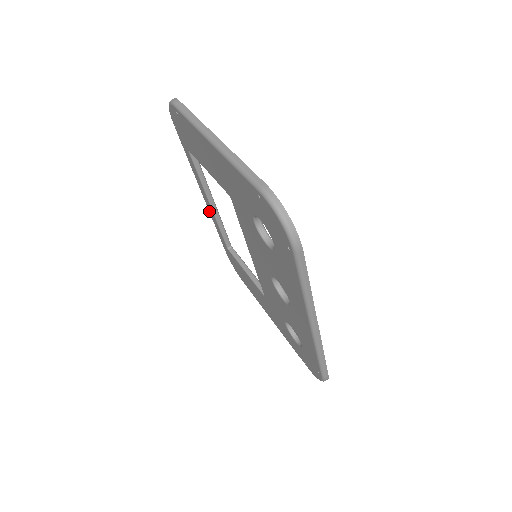
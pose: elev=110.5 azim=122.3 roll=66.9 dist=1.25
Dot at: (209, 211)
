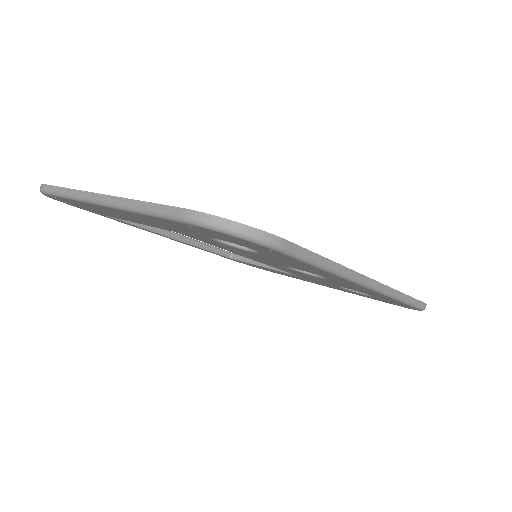
Dot at: occluded
